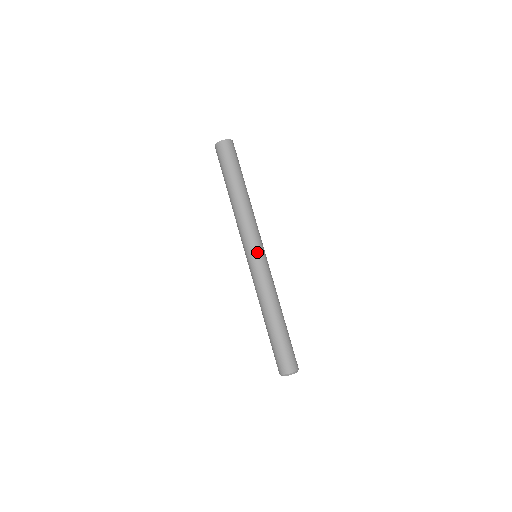
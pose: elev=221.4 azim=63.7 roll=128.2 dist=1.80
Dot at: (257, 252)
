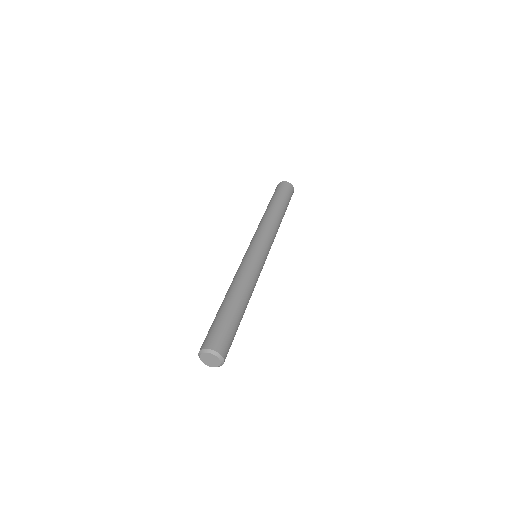
Dot at: (265, 251)
